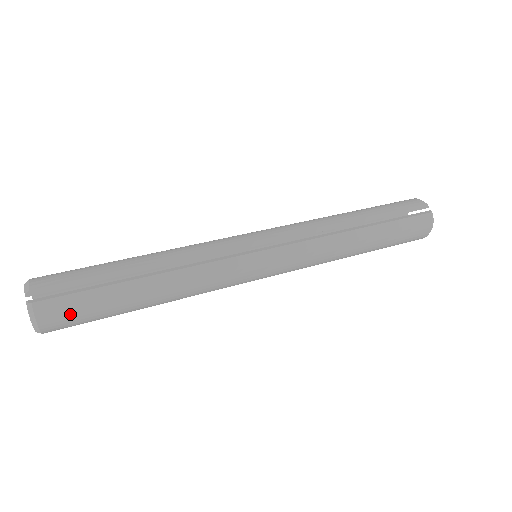
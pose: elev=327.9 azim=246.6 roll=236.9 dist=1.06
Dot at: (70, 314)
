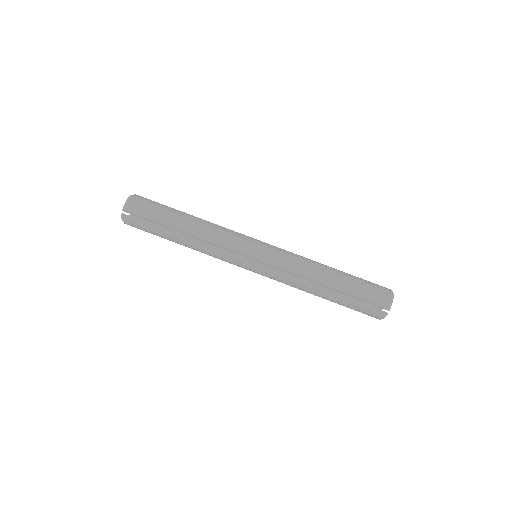
Dot at: (140, 229)
